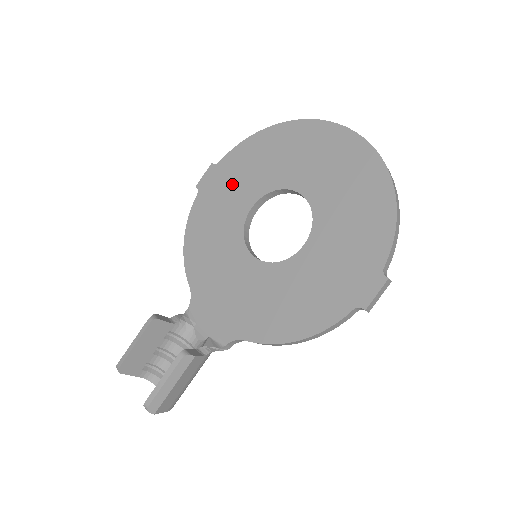
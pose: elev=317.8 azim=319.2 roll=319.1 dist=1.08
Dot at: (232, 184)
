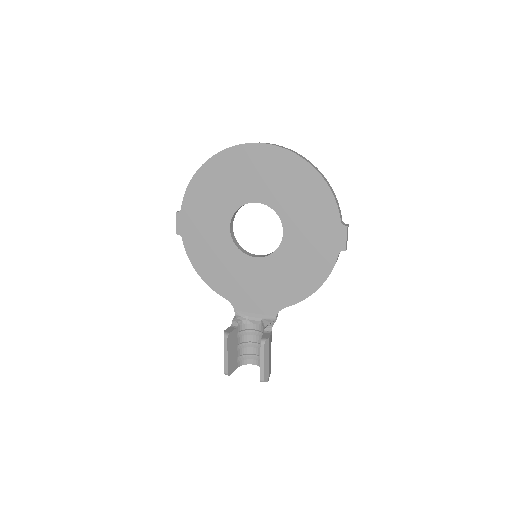
Dot at: (203, 219)
